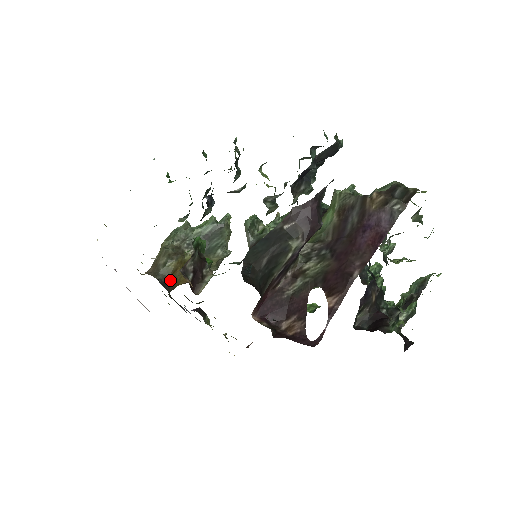
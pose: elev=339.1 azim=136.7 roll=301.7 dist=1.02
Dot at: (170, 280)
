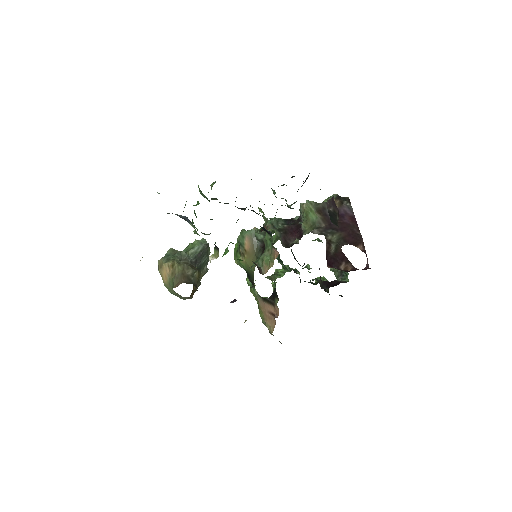
Dot at: occluded
